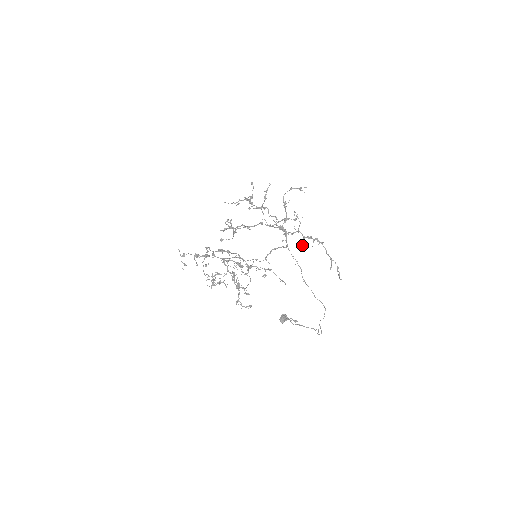
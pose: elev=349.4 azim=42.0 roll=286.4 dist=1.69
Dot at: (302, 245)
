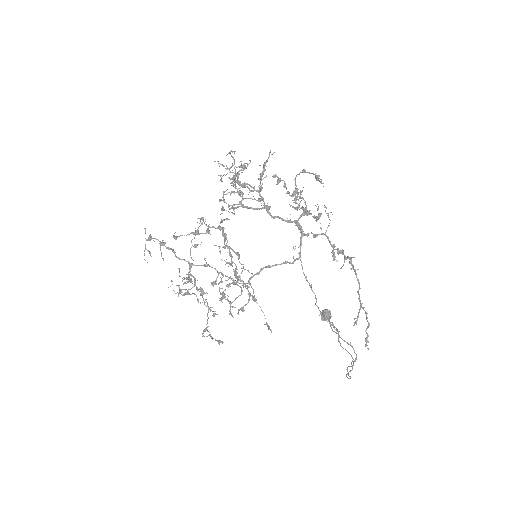
Dot at: occluded
